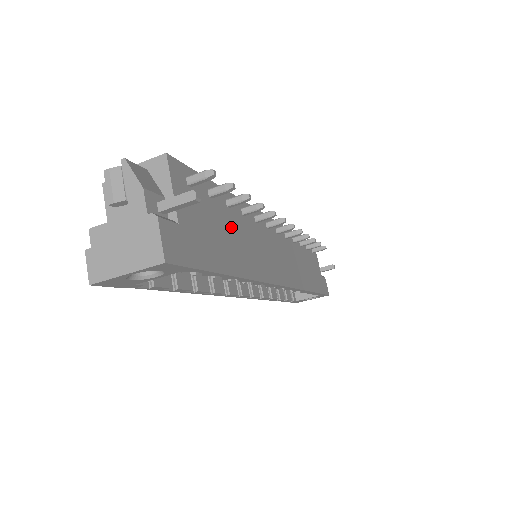
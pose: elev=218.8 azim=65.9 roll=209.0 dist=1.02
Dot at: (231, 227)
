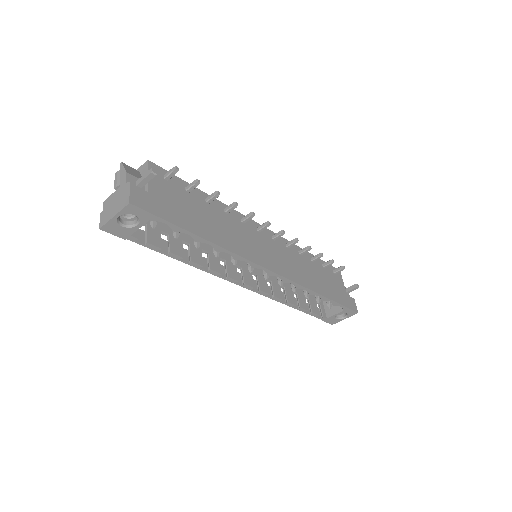
Dot at: (207, 214)
